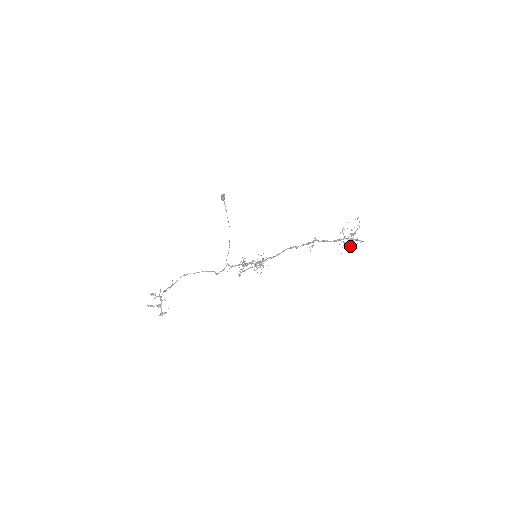
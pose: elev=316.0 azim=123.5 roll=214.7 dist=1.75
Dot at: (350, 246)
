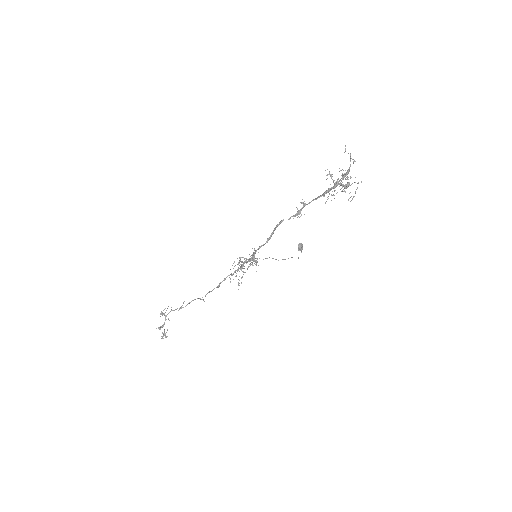
Dot at: (352, 199)
